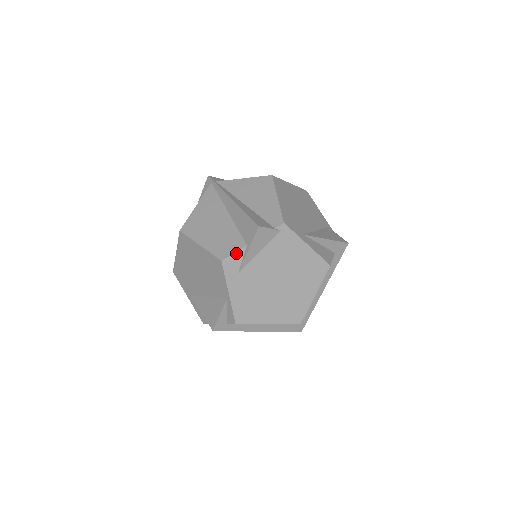
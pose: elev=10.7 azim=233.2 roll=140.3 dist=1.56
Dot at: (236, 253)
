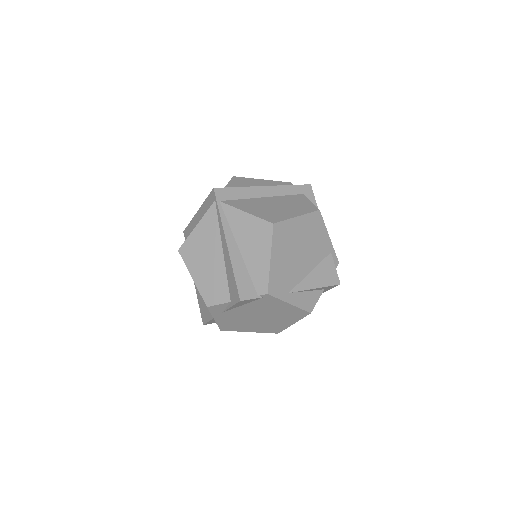
Dot at: (220, 304)
